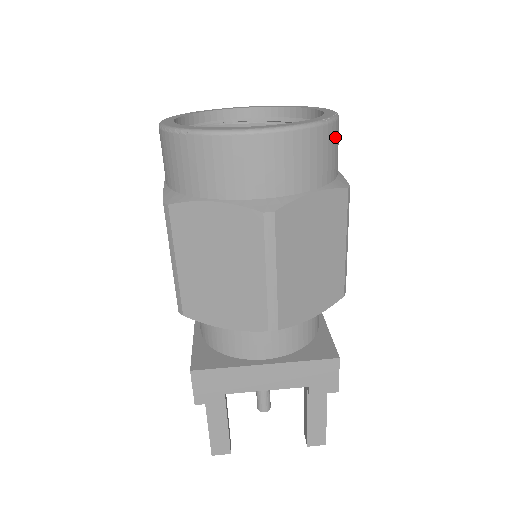
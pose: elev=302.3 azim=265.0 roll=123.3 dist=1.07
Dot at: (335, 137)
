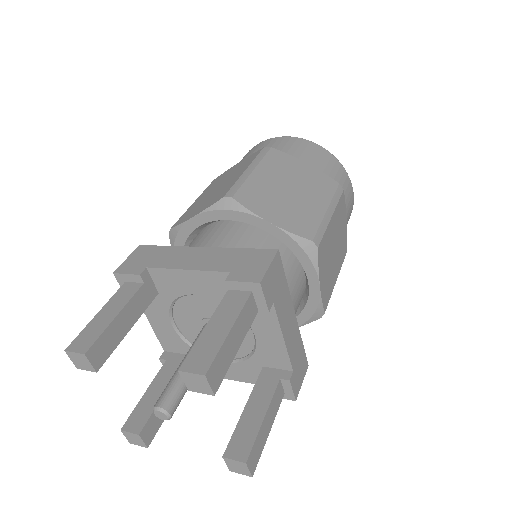
Dot at: (339, 170)
